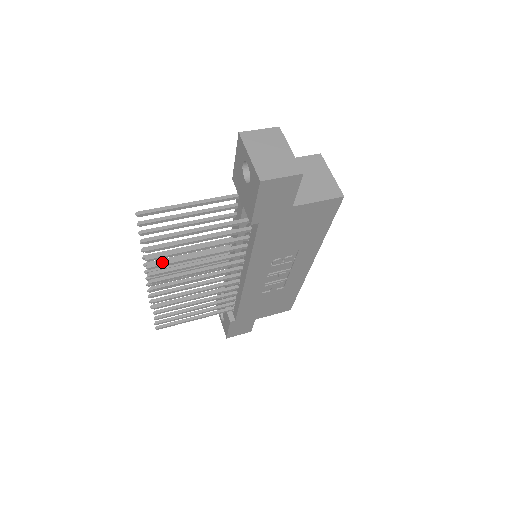
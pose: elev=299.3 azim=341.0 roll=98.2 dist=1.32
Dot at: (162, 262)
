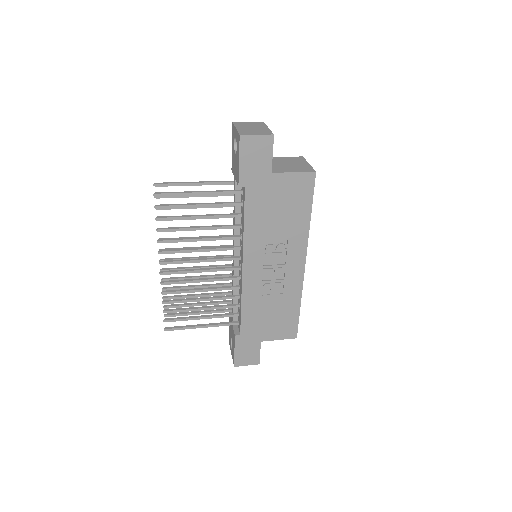
Dot at: (169, 228)
